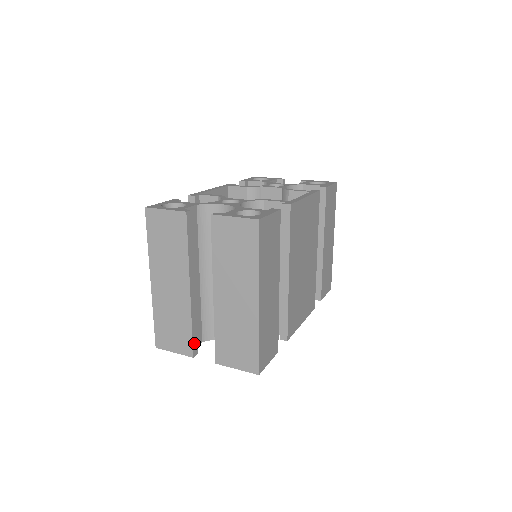
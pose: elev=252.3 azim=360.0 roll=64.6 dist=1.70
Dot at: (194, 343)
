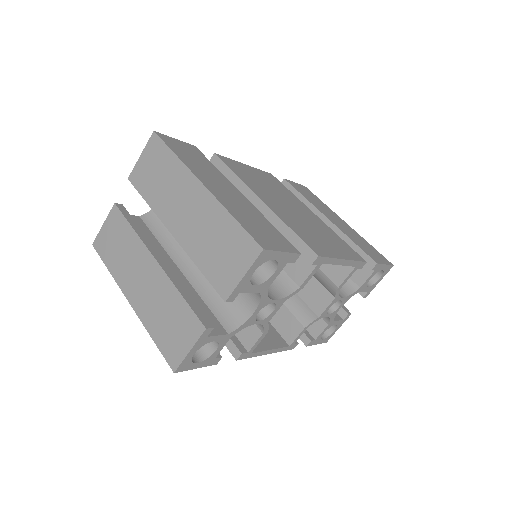
Dot at: (198, 314)
